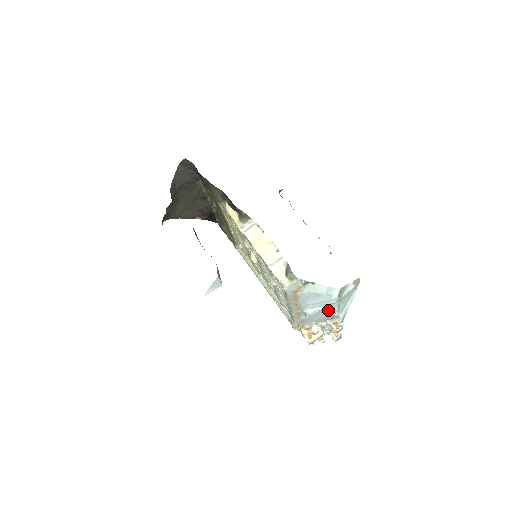
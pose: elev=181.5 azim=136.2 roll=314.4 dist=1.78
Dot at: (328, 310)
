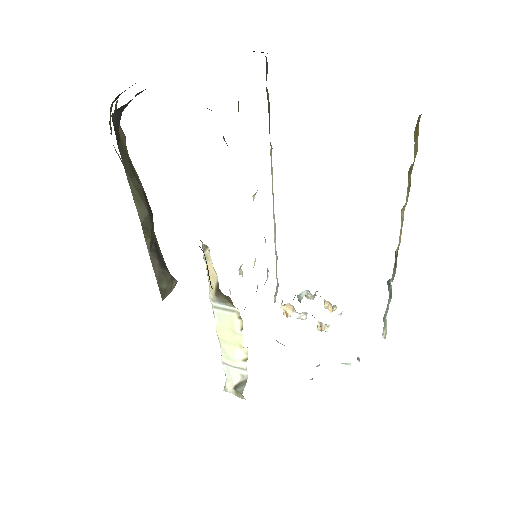
Dot at: occluded
